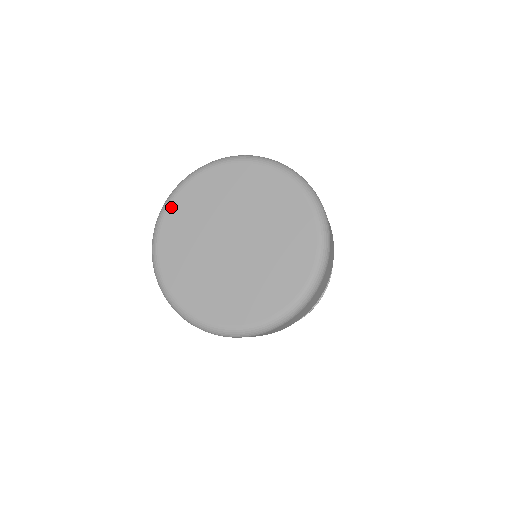
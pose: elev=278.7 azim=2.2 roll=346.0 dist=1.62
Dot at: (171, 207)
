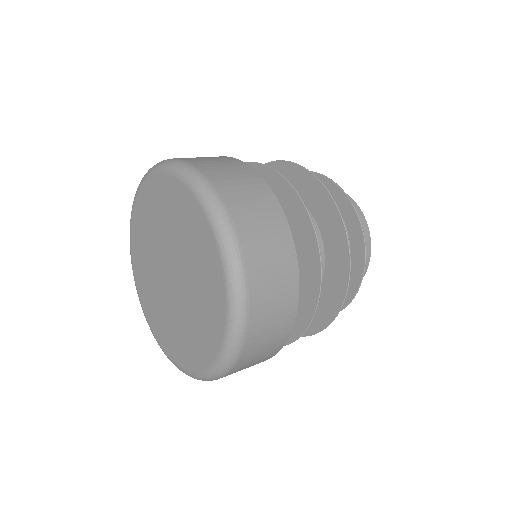
Dot at: (132, 228)
